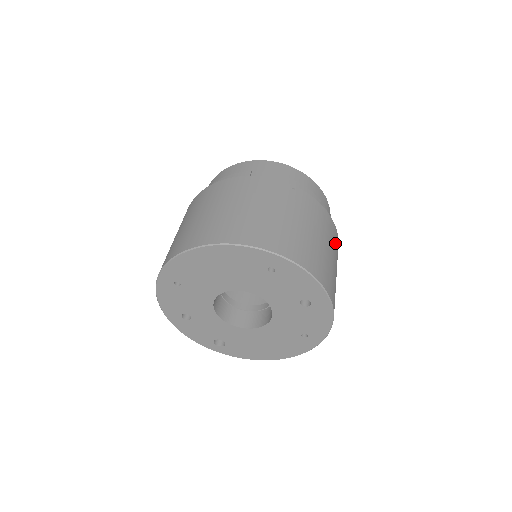
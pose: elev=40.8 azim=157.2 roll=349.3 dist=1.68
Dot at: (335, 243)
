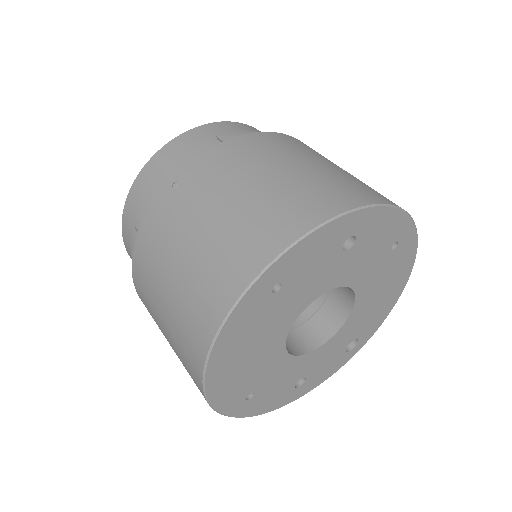
Dot at: (278, 146)
